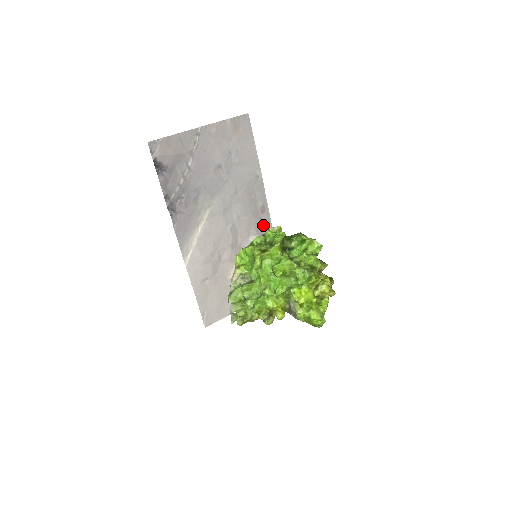
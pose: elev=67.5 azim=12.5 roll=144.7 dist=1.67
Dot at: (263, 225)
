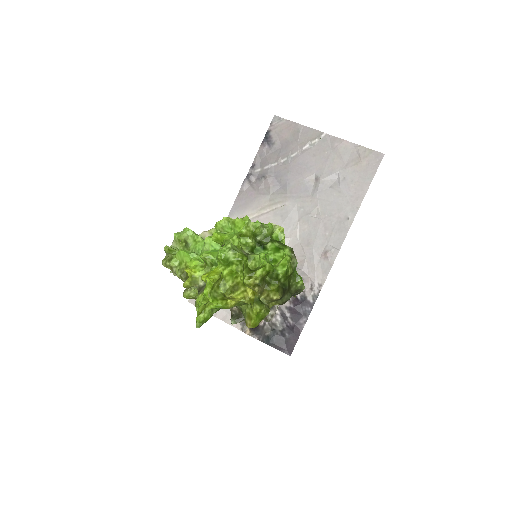
Dot at: (316, 270)
